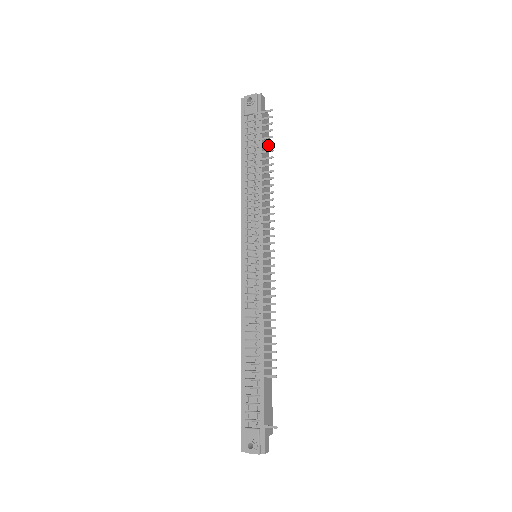
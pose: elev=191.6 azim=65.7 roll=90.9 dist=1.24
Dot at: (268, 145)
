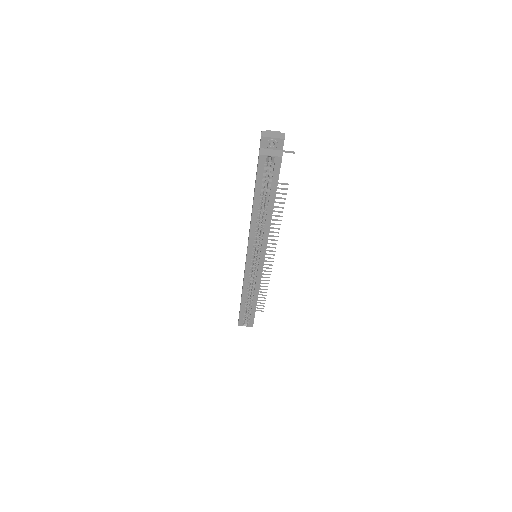
Dot at: occluded
